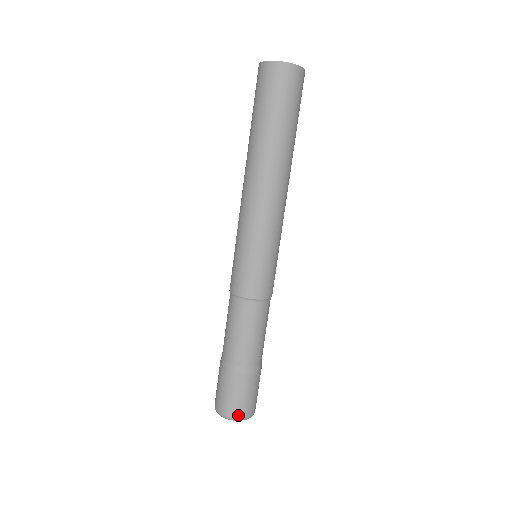
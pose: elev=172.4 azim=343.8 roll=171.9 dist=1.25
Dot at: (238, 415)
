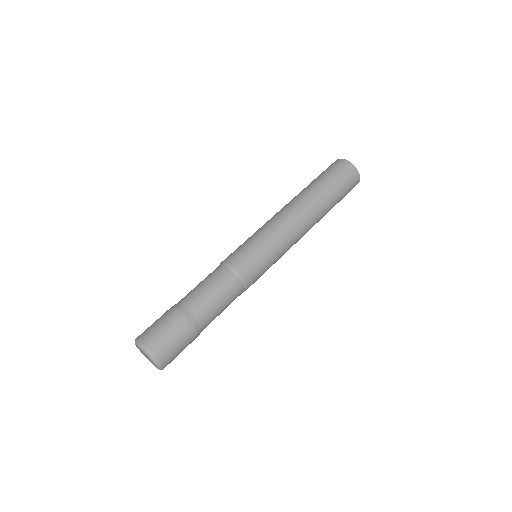
Dot at: (154, 349)
